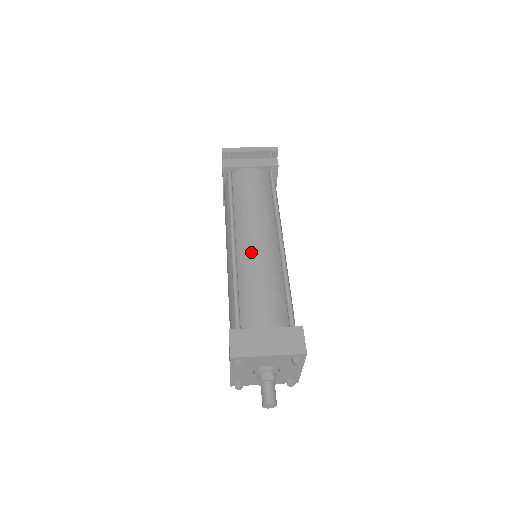
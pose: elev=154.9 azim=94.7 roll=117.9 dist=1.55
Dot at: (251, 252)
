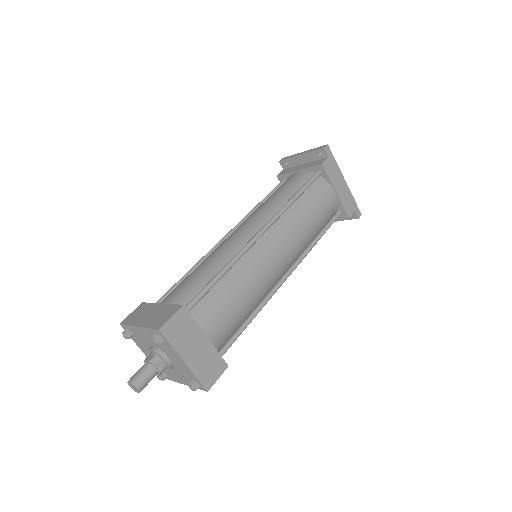
Dot at: (223, 242)
